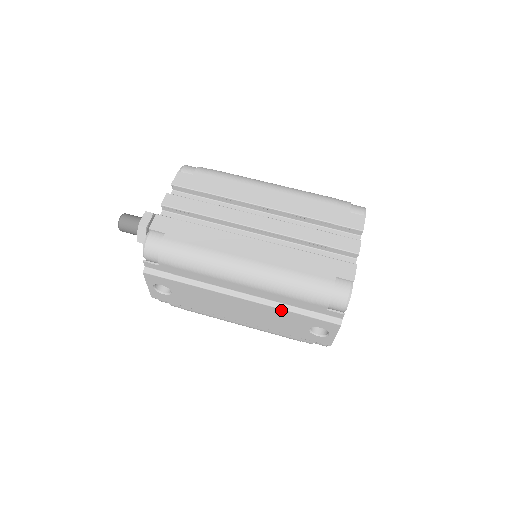
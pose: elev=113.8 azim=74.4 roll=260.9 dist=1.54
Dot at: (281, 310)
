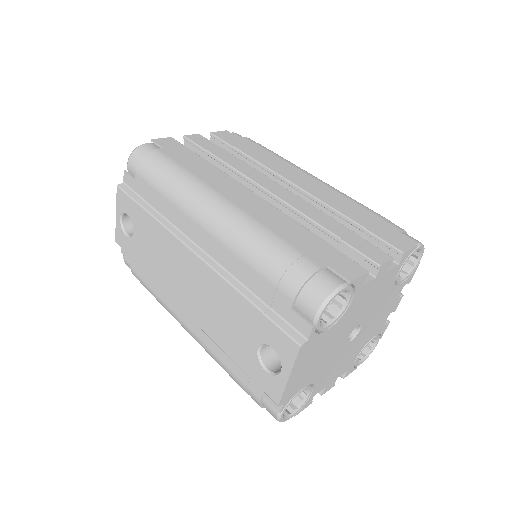
Dot at: (232, 289)
